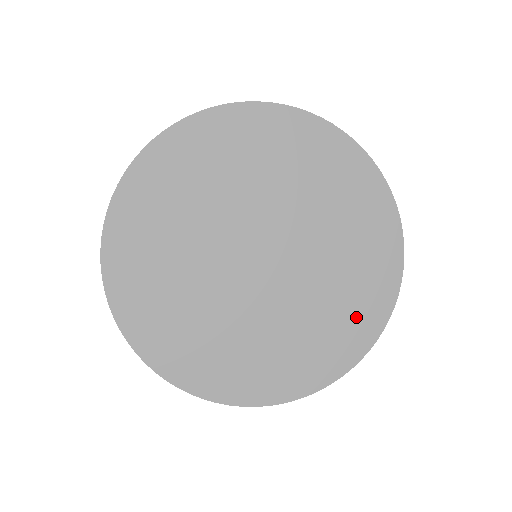
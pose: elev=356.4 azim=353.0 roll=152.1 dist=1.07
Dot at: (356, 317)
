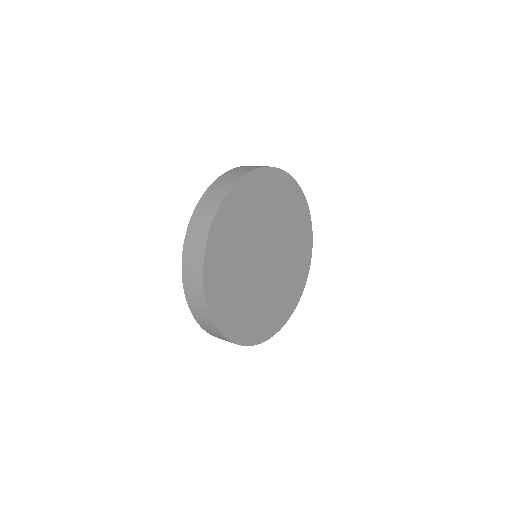
Dot at: (282, 310)
